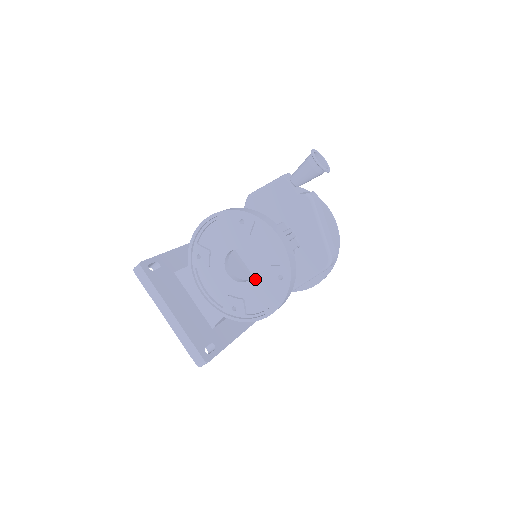
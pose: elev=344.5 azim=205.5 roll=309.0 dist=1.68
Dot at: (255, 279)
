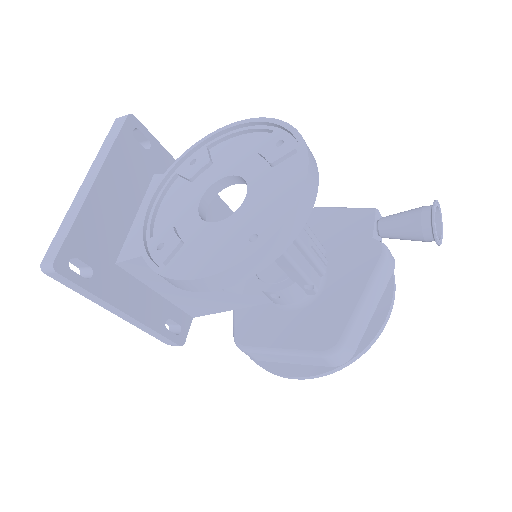
Dot at: (222, 225)
